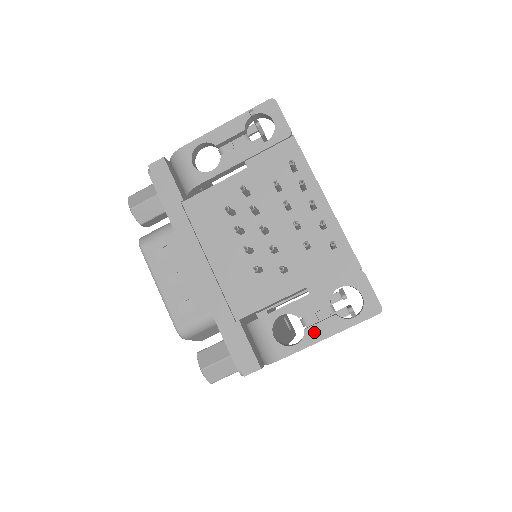
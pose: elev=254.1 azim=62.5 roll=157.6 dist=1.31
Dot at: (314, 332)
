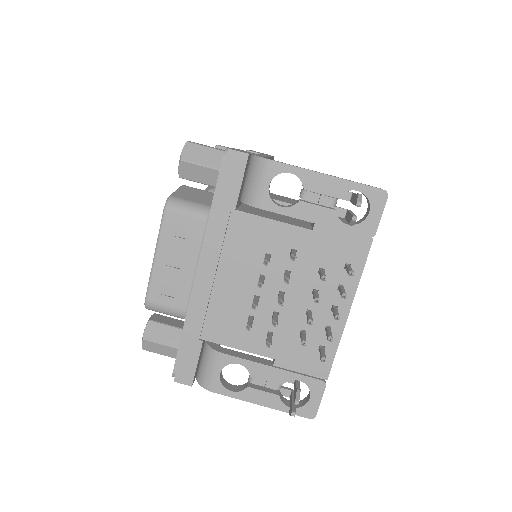
Dot at: (253, 394)
